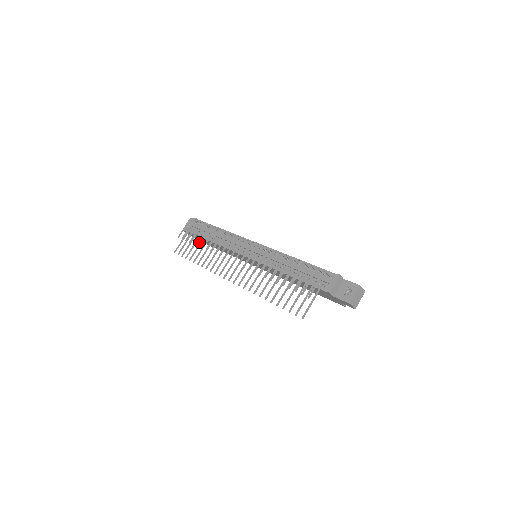
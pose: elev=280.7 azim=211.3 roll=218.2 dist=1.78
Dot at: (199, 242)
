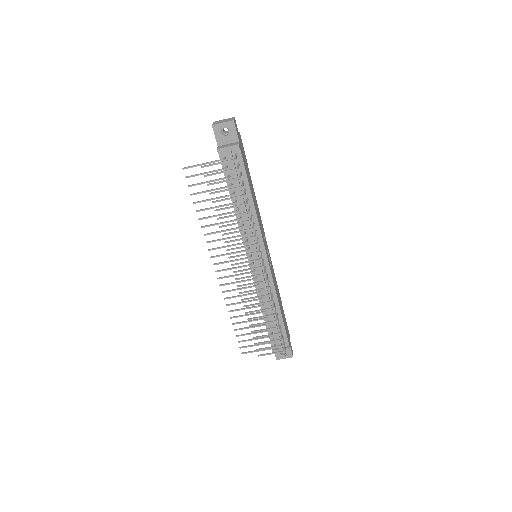
Dot at: (220, 209)
